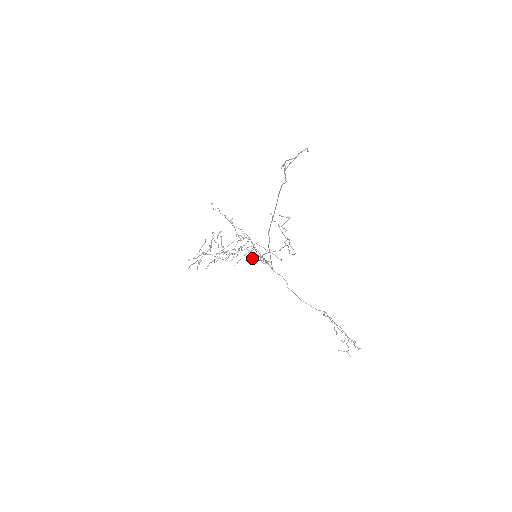
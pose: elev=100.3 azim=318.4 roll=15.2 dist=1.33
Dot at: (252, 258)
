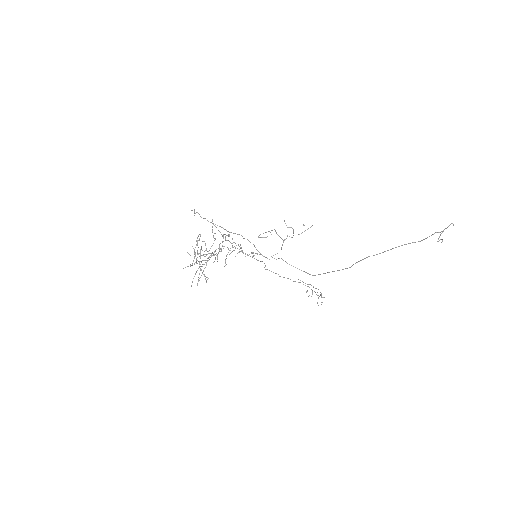
Dot at: occluded
